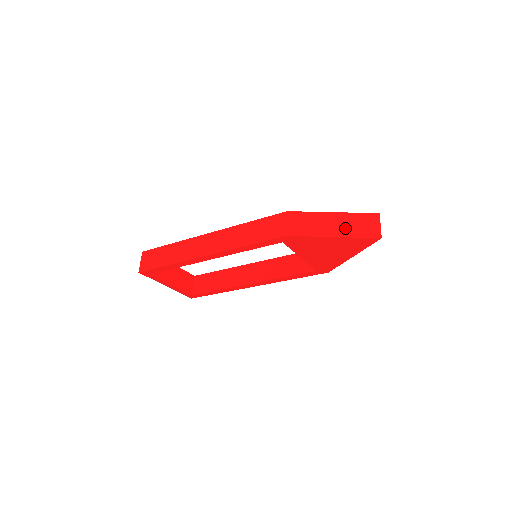
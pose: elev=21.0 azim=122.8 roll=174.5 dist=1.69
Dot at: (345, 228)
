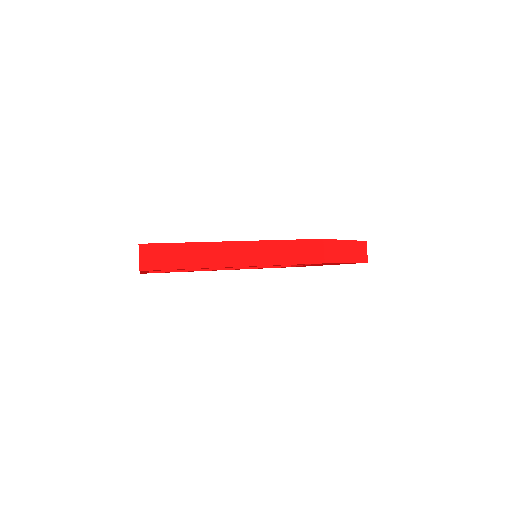
Dot at: (352, 255)
